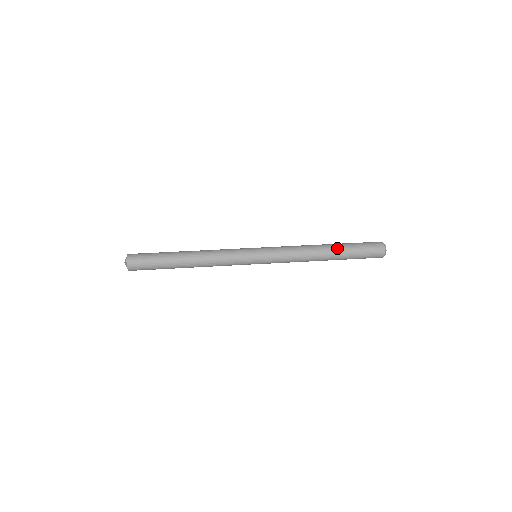
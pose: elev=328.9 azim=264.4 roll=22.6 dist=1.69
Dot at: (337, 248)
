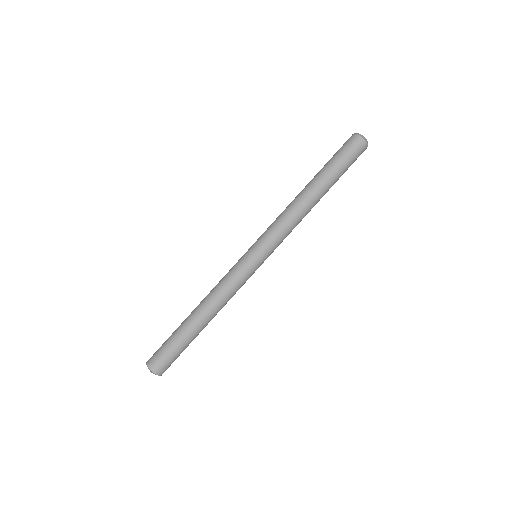
Dot at: (327, 187)
